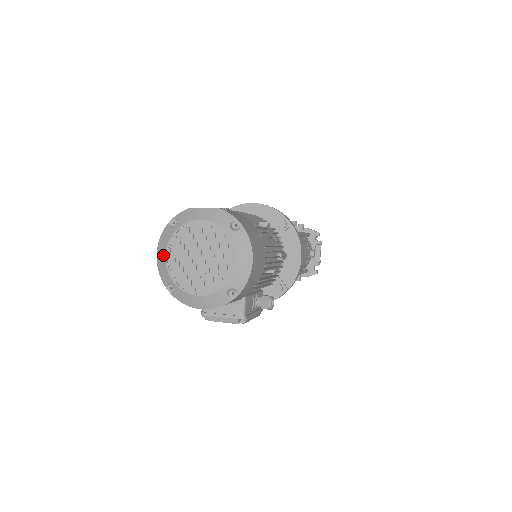
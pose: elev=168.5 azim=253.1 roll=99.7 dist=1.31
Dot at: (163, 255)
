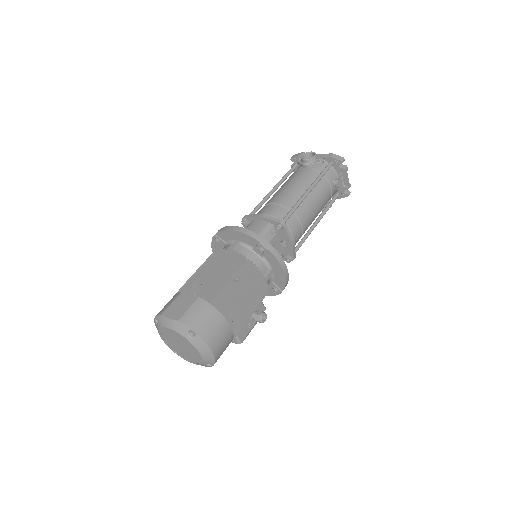
Dot at: (161, 337)
